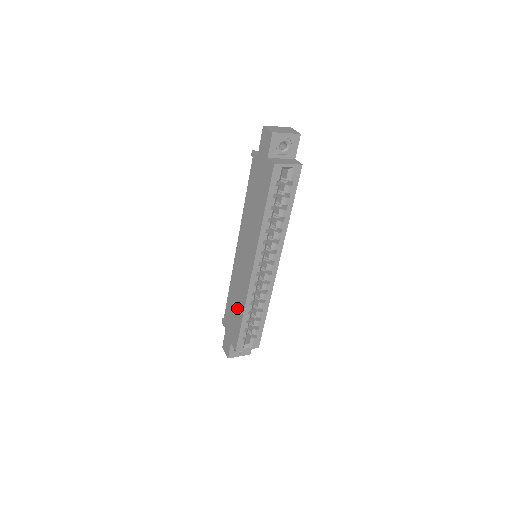
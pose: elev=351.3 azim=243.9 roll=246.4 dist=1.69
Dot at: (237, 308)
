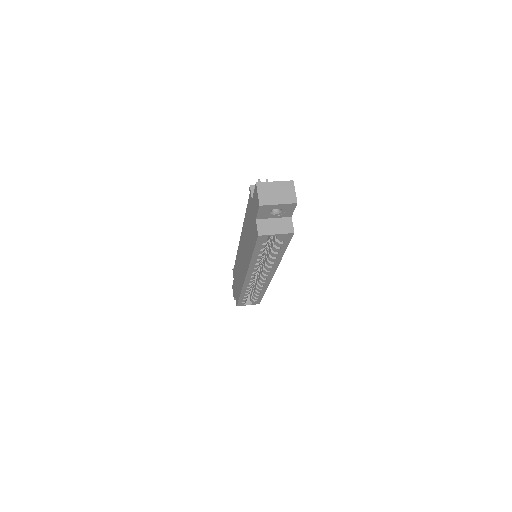
Dot at: (238, 283)
